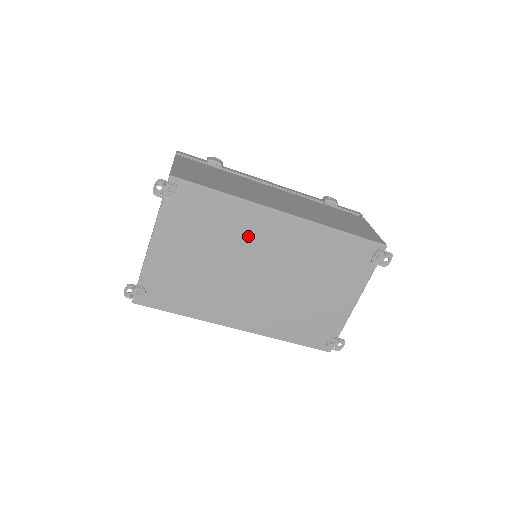
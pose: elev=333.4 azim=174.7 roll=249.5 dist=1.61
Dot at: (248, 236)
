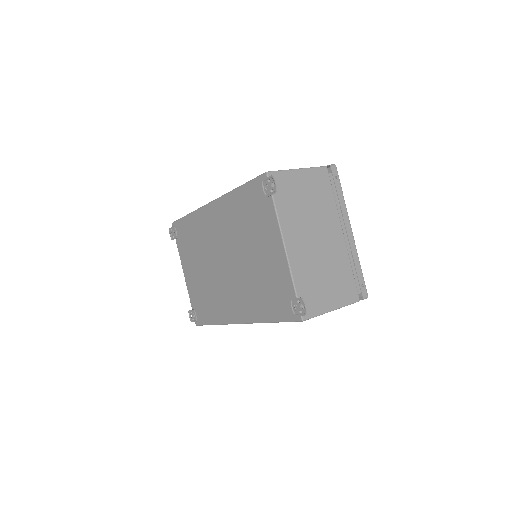
Dot at: (207, 235)
